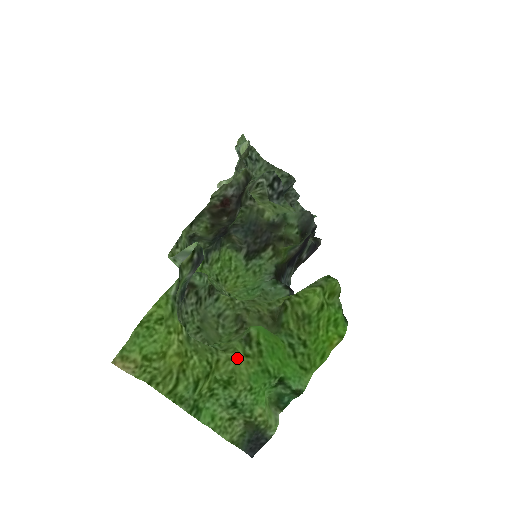
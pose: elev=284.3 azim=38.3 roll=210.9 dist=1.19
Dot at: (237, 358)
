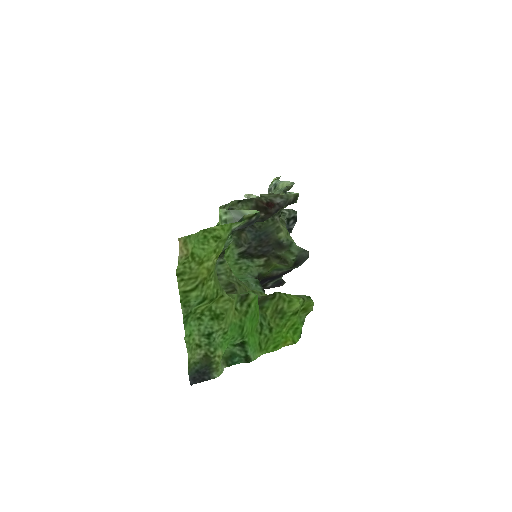
Dot at: (233, 304)
